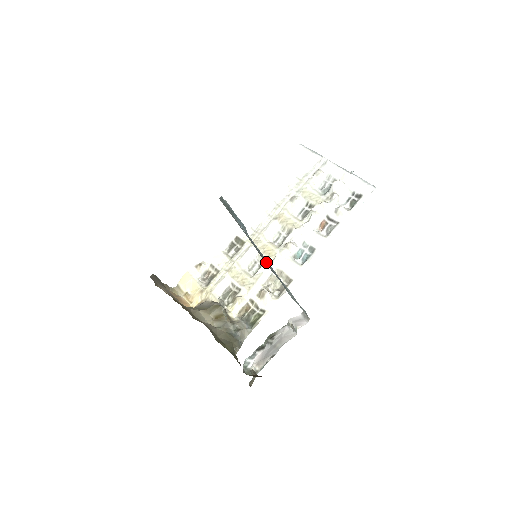
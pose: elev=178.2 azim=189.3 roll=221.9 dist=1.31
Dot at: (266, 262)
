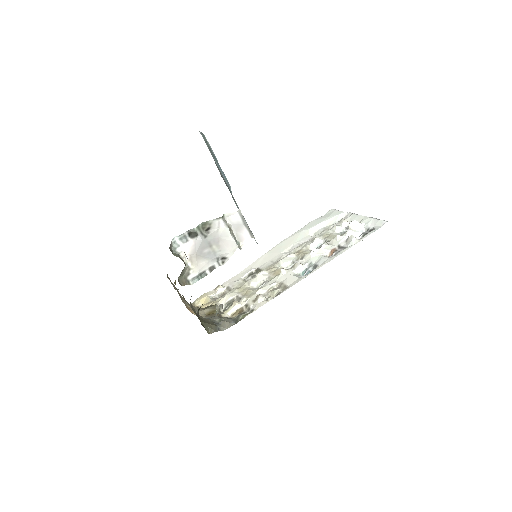
Dot at: occluded
